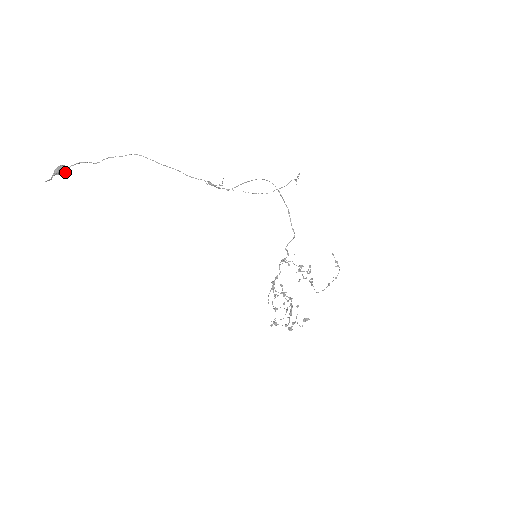
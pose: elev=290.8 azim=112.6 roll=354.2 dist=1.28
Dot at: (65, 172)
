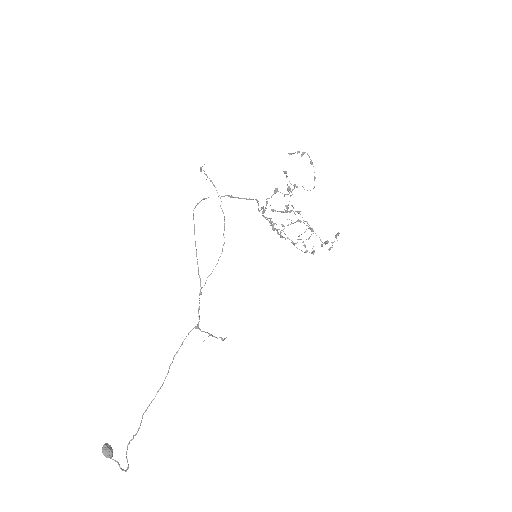
Dot at: (110, 447)
